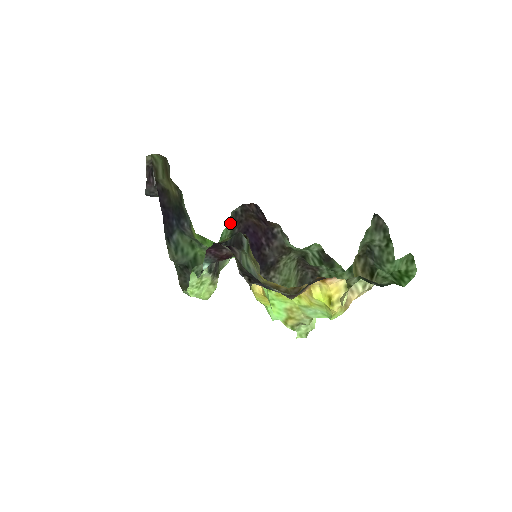
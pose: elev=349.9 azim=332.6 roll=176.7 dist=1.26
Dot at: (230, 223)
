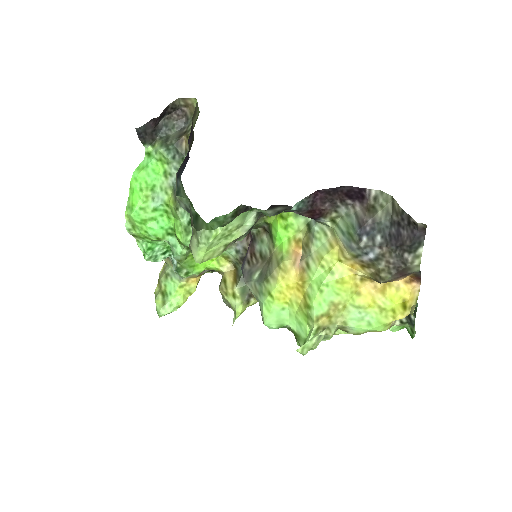
Dot at: (234, 213)
